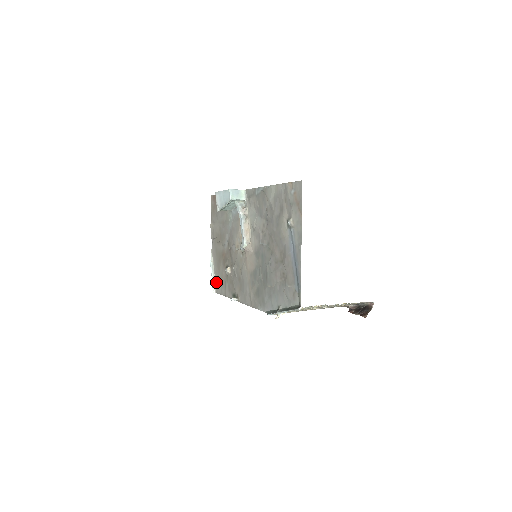
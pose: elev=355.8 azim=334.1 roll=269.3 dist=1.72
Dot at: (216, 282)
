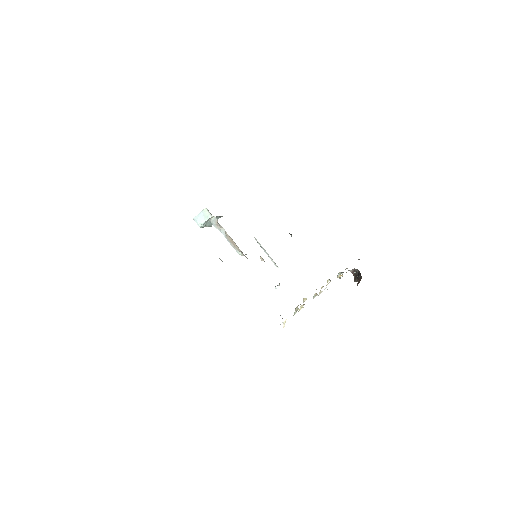
Dot at: occluded
